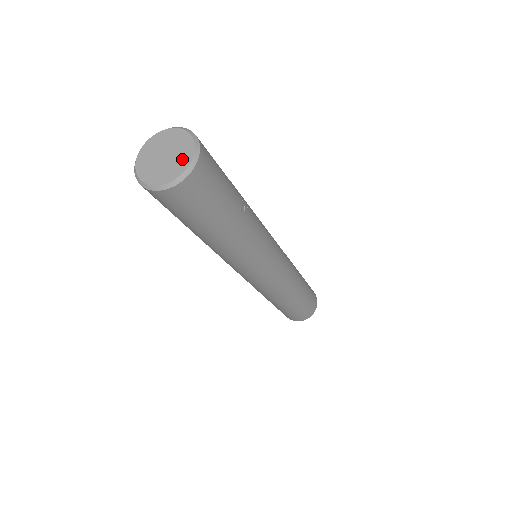
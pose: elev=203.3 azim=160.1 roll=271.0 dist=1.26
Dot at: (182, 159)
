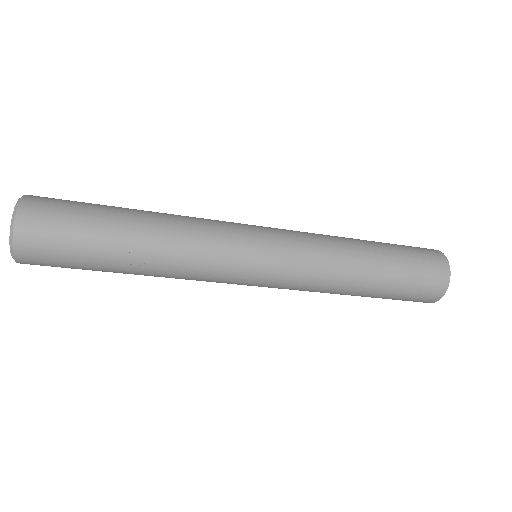
Dot at: occluded
